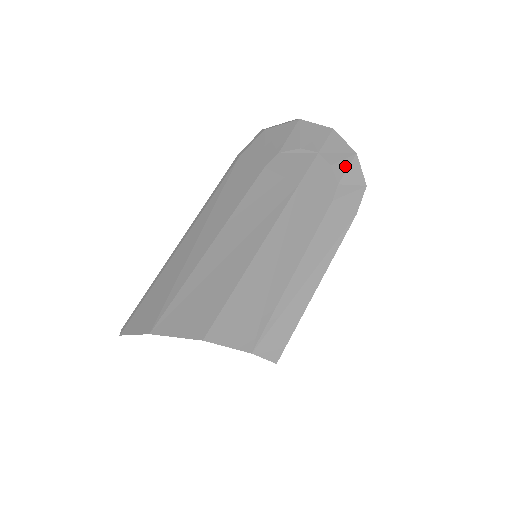
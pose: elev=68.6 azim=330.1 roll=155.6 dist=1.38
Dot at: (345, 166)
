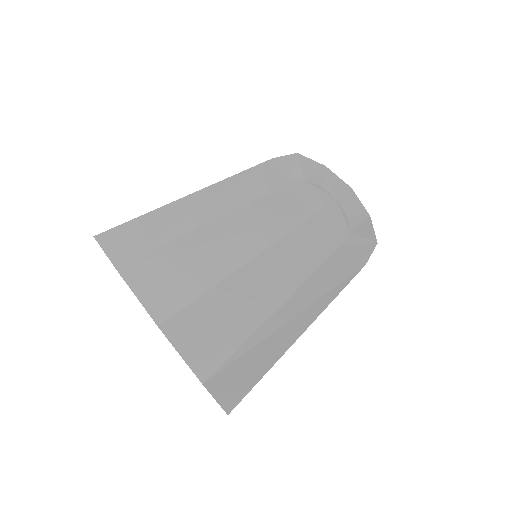
Dot at: (359, 221)
